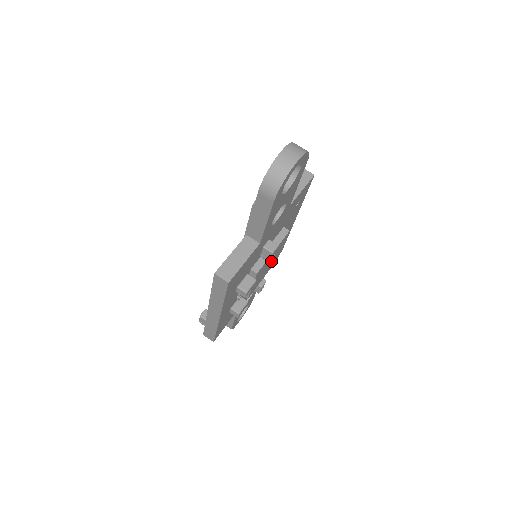
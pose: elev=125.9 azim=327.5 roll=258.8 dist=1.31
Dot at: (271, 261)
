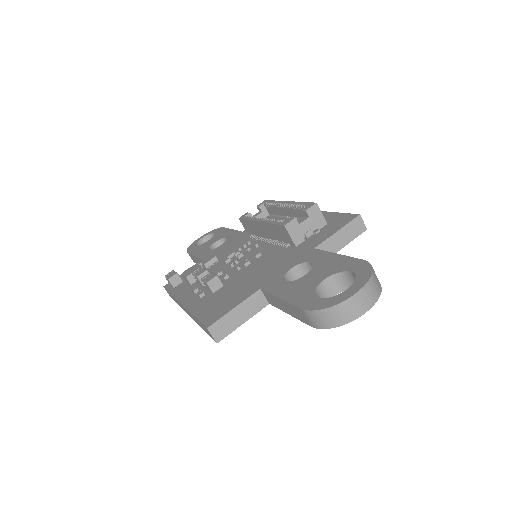
Dot at: occluded
